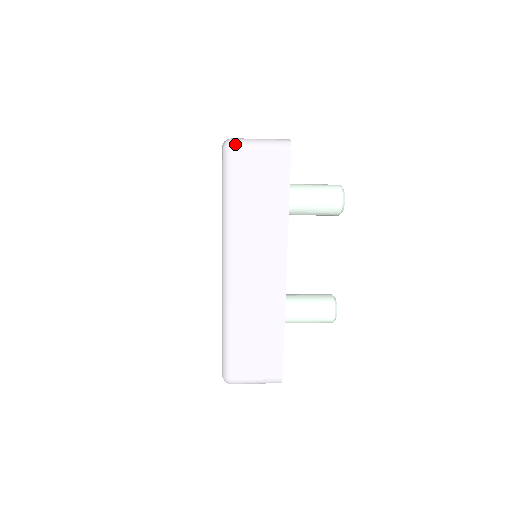
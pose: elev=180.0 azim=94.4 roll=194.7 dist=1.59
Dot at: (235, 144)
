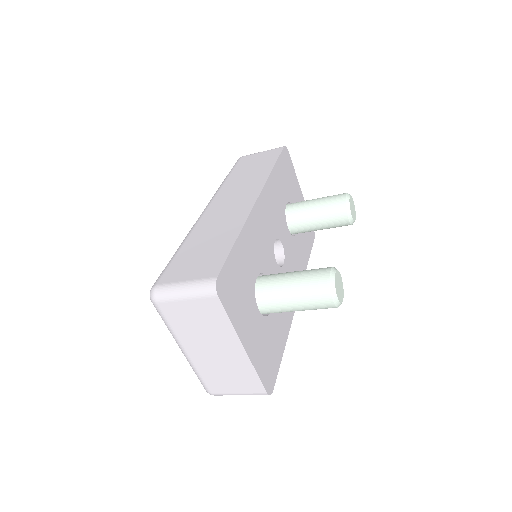
Dot at: (244, 156)
